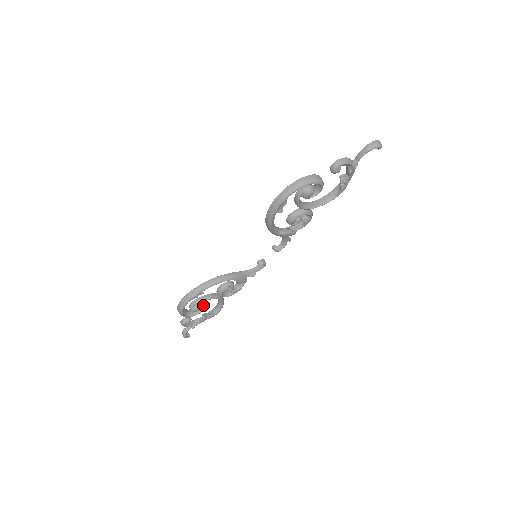
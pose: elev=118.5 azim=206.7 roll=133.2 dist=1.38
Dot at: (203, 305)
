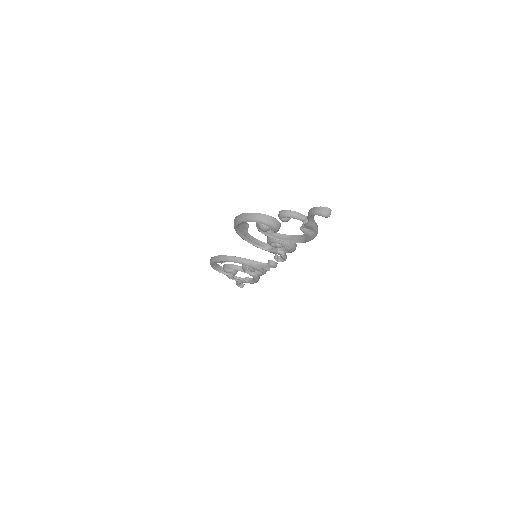
Dot at: (233, 271)
